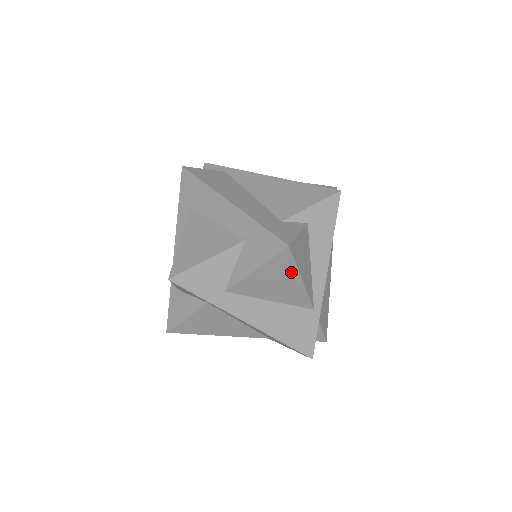
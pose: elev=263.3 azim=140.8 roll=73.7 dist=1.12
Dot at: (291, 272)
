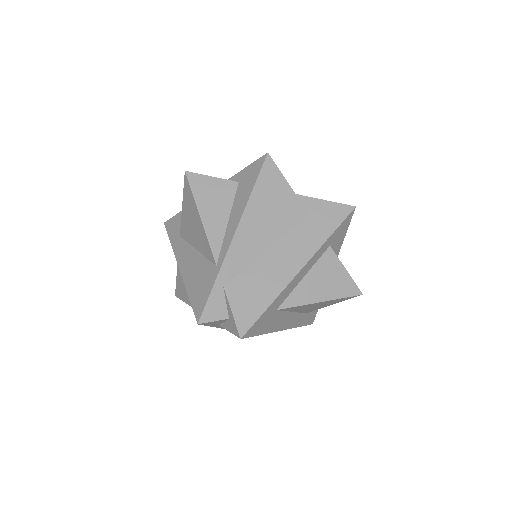
Dot at: (194, 205)
